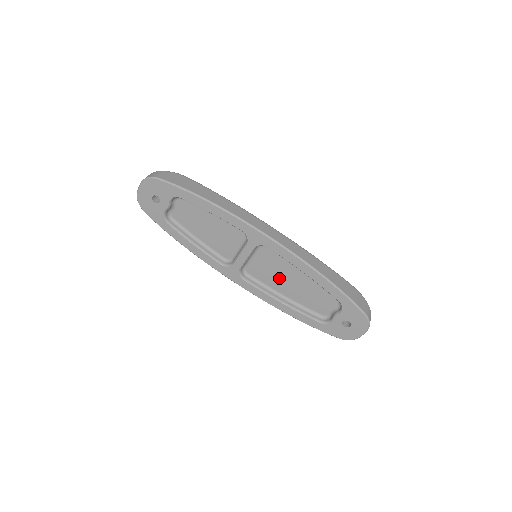
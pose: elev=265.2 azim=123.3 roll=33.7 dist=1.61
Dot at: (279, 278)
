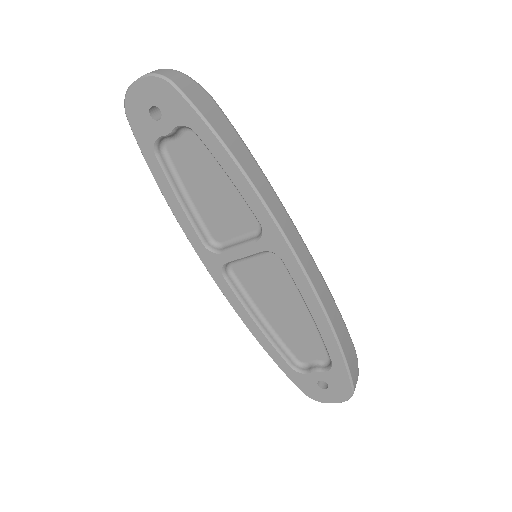
Dot at: (271, 297)
